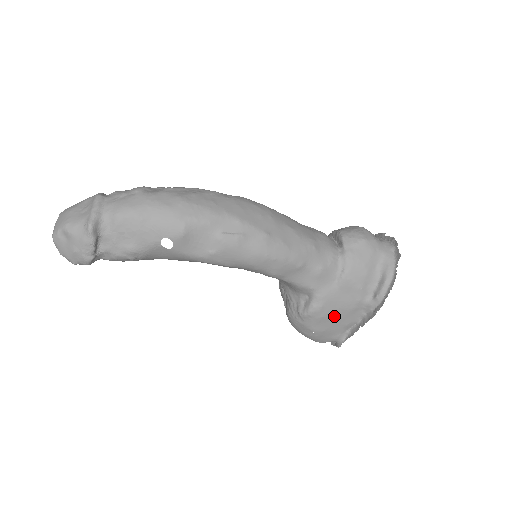
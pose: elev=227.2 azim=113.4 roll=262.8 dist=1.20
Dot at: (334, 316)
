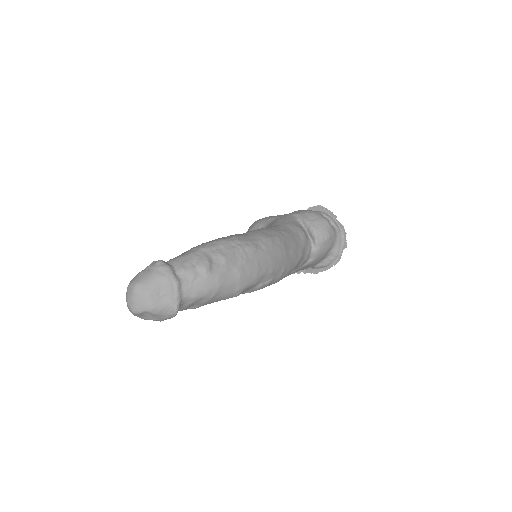
Dot at: occluded
